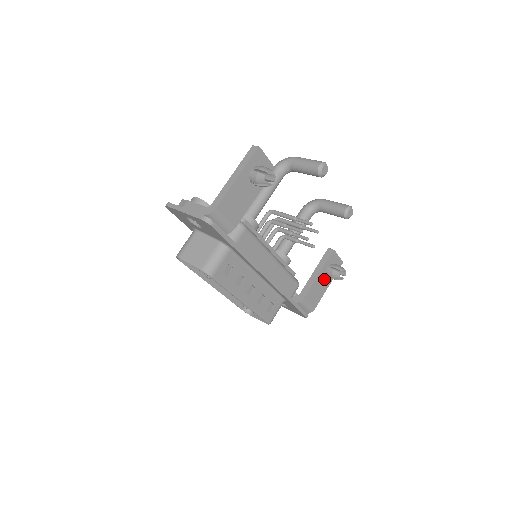
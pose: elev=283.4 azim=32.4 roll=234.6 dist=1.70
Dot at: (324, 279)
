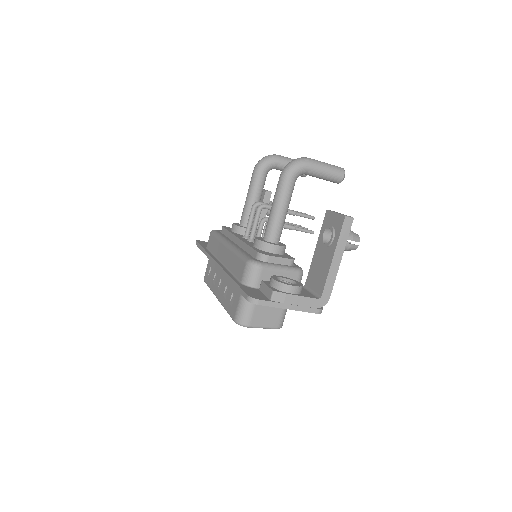
Dot at: occluded
